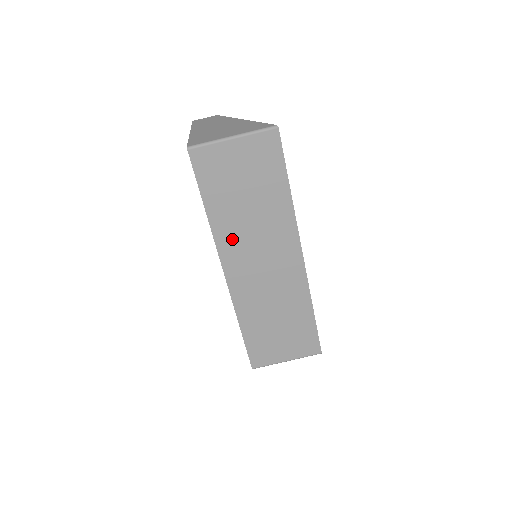
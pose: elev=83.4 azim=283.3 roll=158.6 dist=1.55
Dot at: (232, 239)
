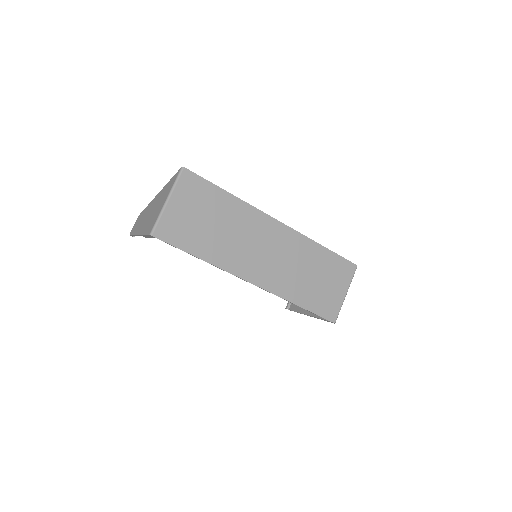
Dot at: (233, 258)
